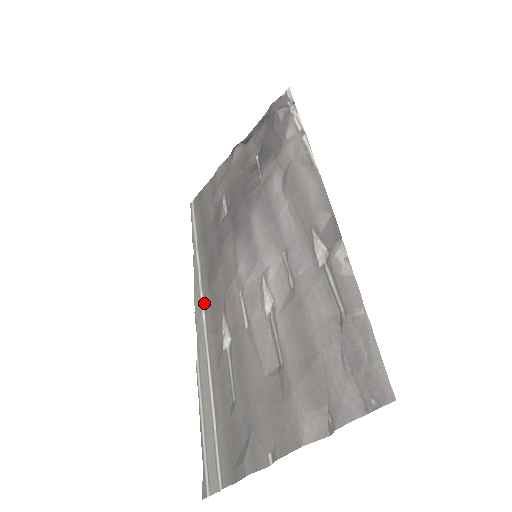
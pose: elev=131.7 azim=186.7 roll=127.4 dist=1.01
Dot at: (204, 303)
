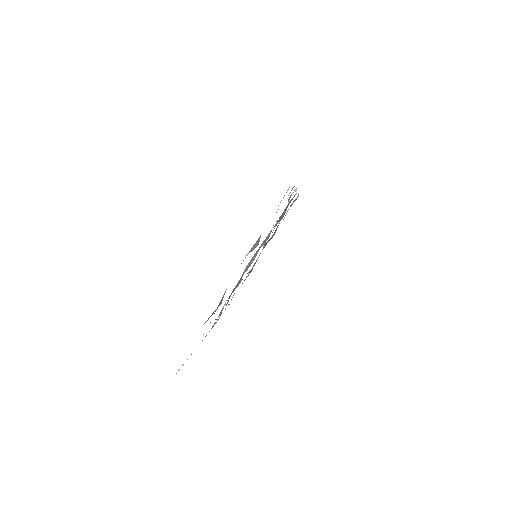
Dot at: occluded
